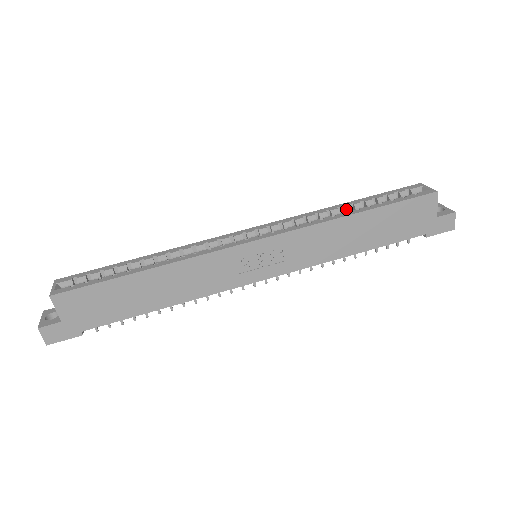
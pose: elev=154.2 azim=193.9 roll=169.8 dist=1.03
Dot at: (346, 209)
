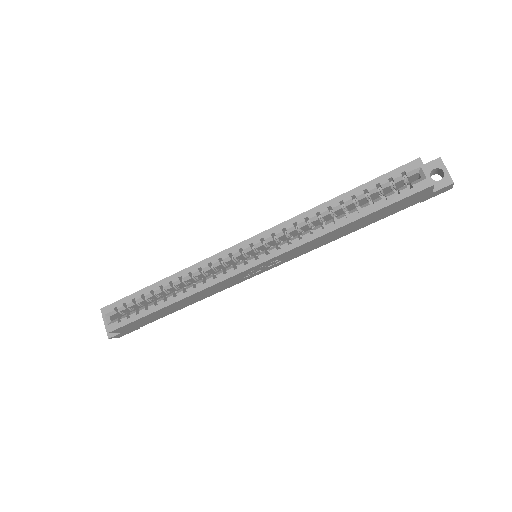
Dot at: (336, 209)
